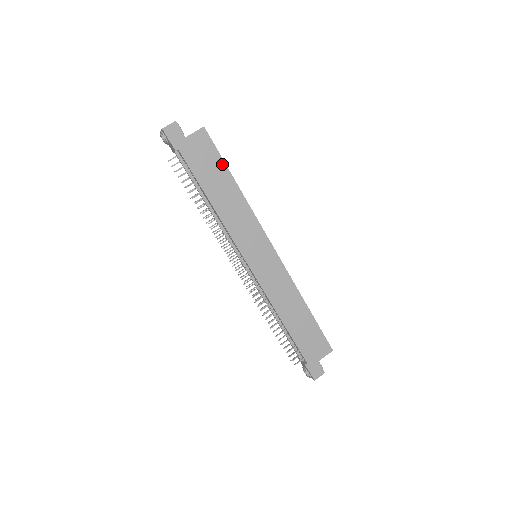
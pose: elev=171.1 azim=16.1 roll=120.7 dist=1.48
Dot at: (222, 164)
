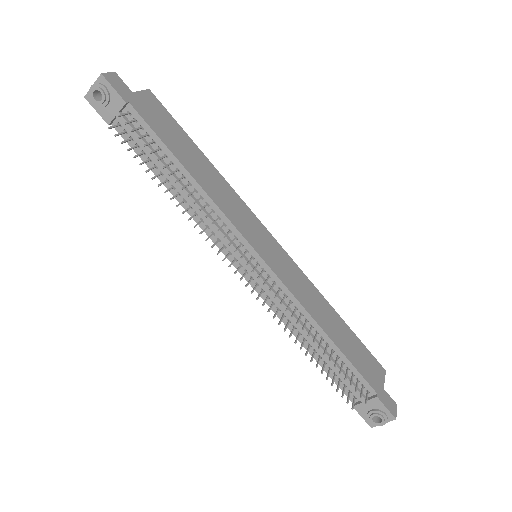
Dot at: (183, 133)
